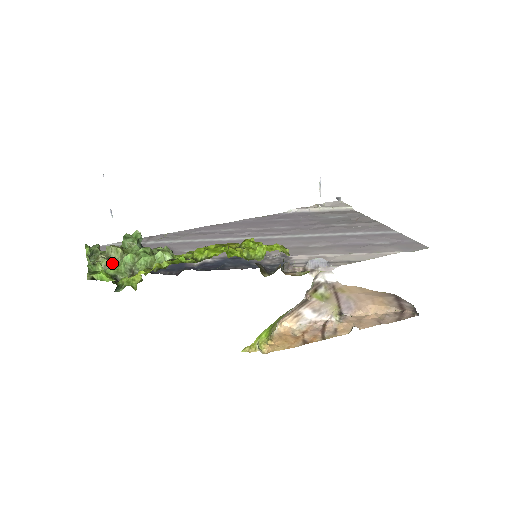
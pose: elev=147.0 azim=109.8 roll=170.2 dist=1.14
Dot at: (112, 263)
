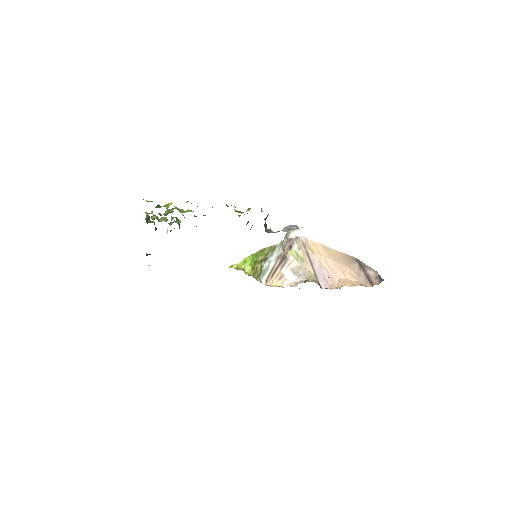
Dot at: occluded
